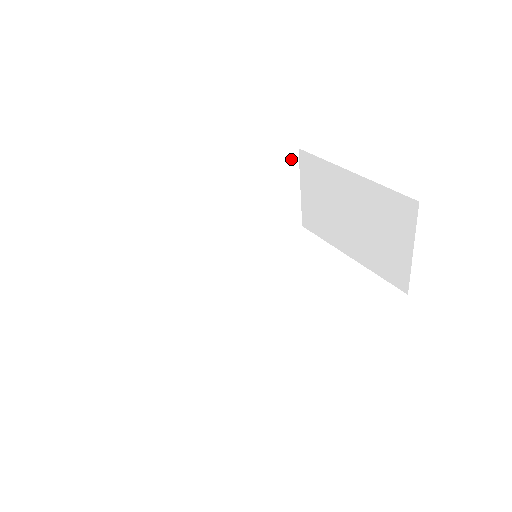
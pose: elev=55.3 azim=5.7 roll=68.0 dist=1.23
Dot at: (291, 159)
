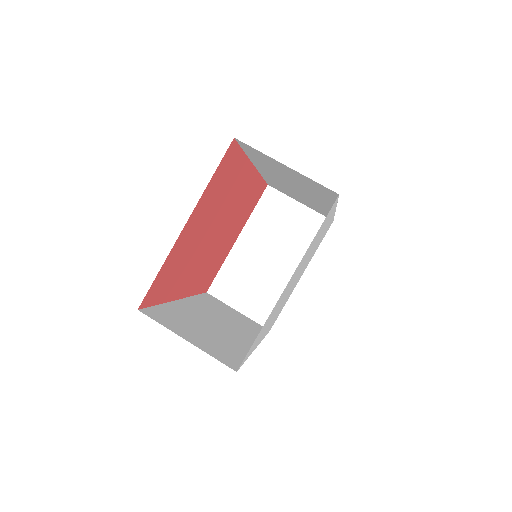
Dot at: (210, 297)
